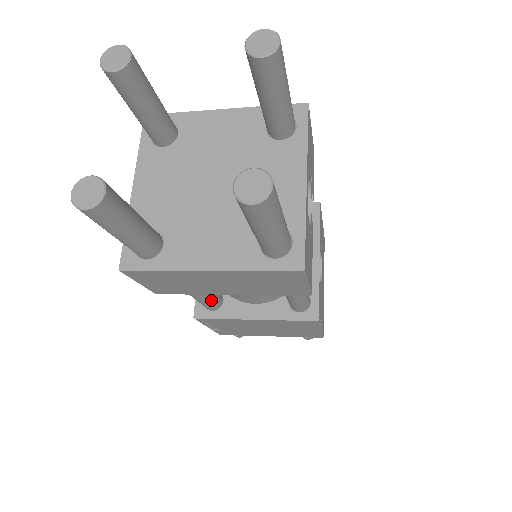
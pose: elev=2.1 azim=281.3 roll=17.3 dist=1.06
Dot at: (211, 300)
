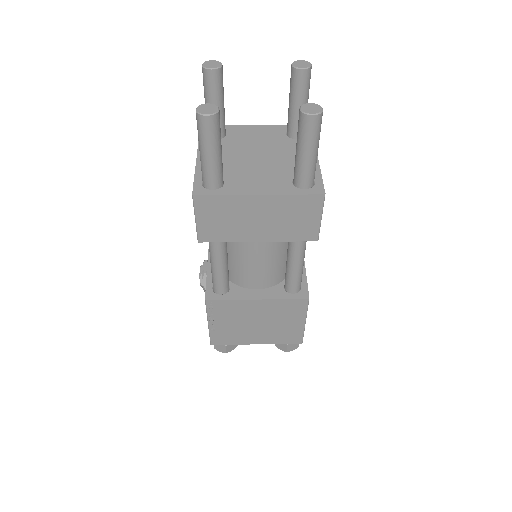
Dot at: (226, 277)
